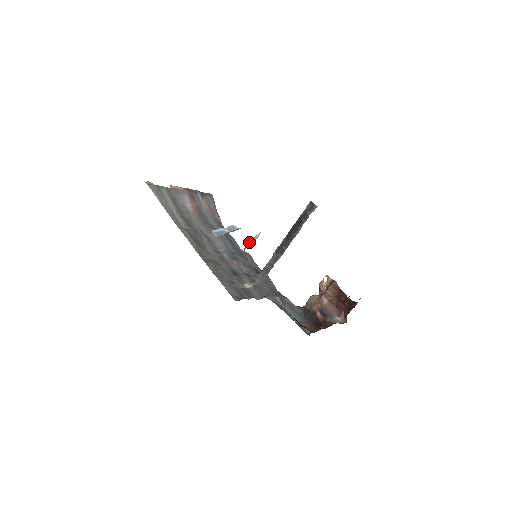
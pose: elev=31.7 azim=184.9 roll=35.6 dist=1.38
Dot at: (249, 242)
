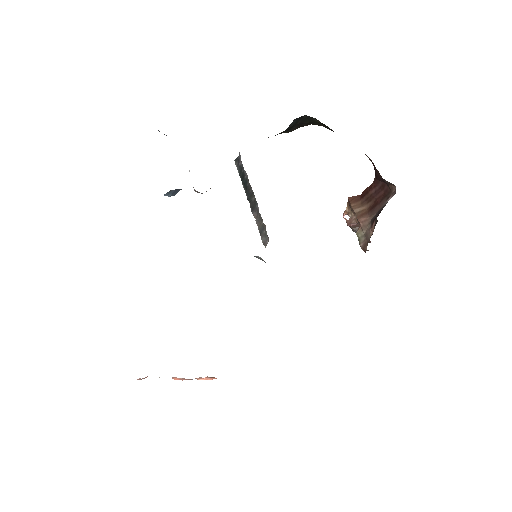
Dot at: occluded
